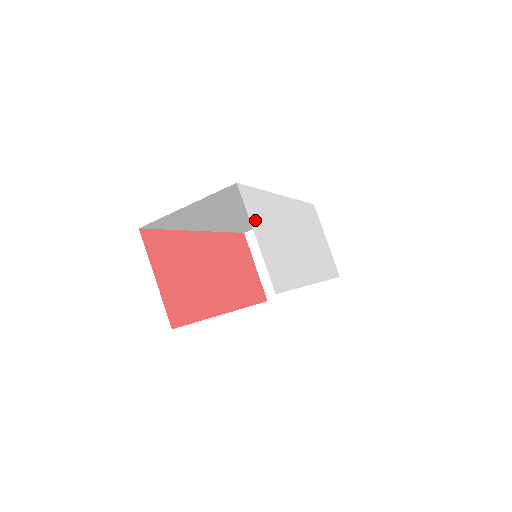
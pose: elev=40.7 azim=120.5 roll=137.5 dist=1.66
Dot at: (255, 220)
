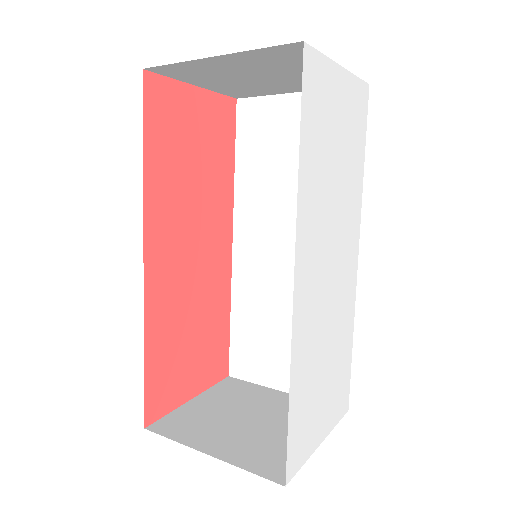
Dot at: (311, 438)
